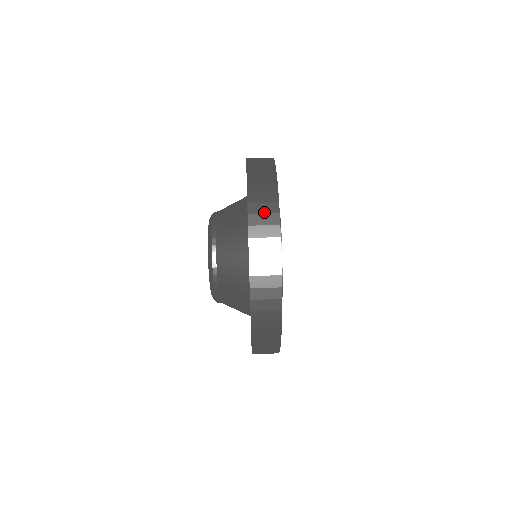
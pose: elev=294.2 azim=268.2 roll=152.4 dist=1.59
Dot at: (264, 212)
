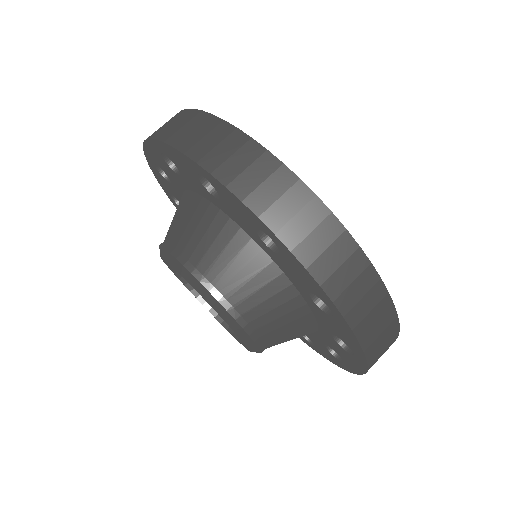
Dot at: (174, 123)
